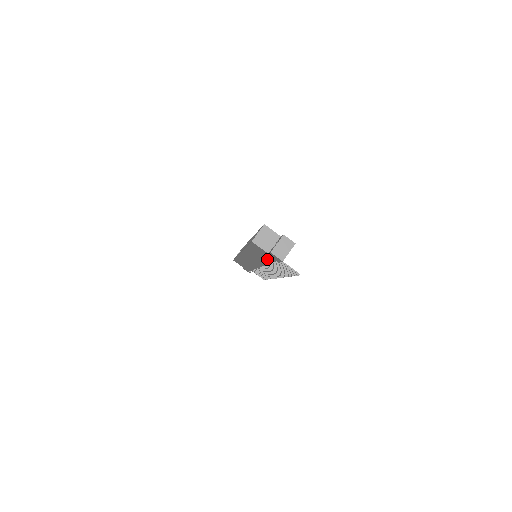
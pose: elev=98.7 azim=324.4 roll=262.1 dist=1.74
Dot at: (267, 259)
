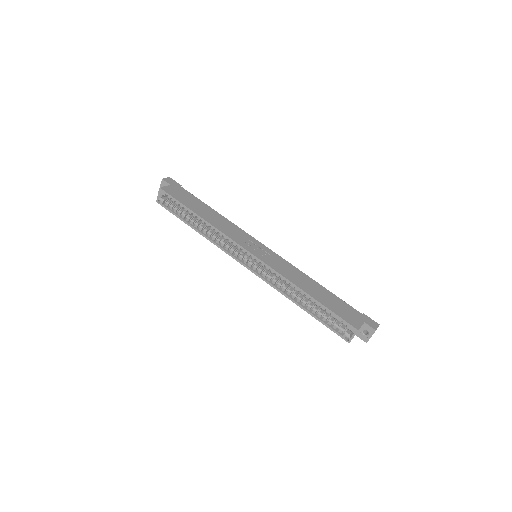
Dot at: occluded
